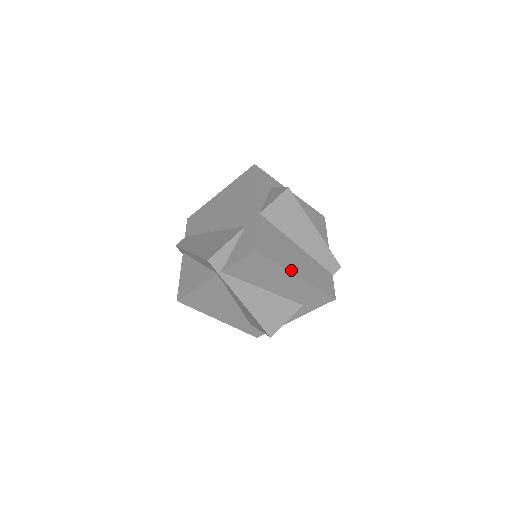
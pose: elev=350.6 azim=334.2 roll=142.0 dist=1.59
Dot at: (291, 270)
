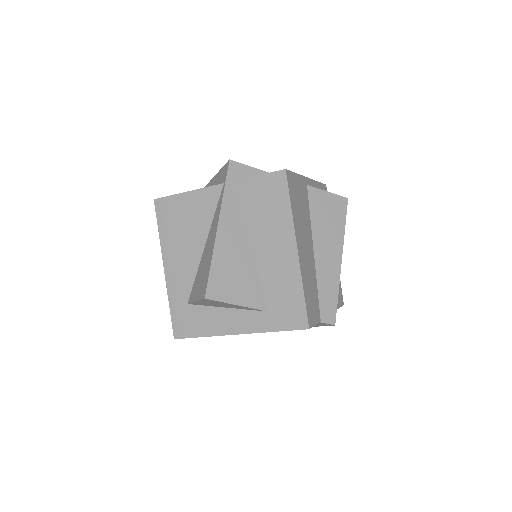
Dot at: (296, 235)
